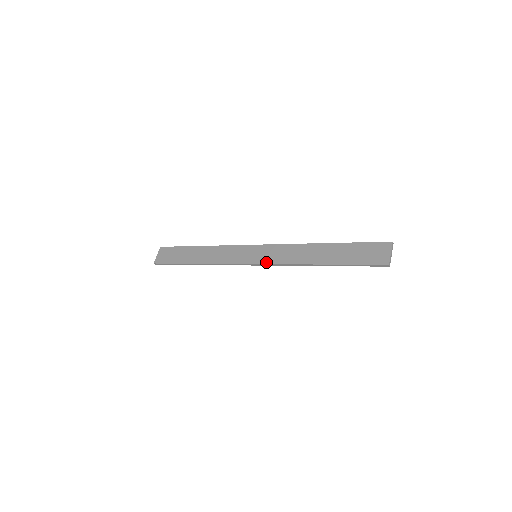
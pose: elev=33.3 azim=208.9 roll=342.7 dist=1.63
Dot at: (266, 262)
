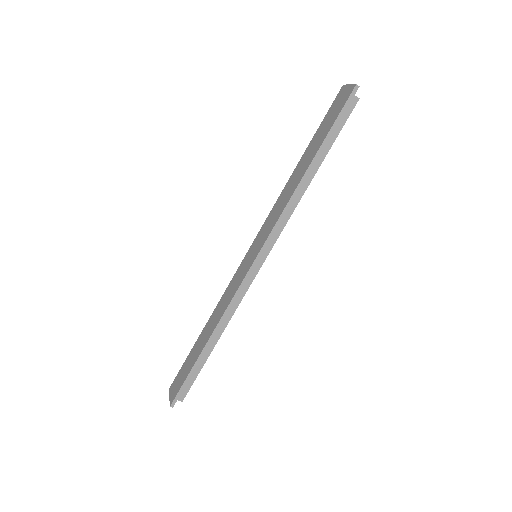
Dot at: (265, 238)
